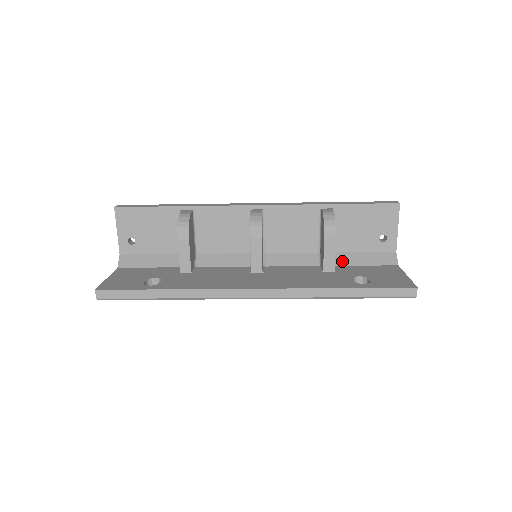
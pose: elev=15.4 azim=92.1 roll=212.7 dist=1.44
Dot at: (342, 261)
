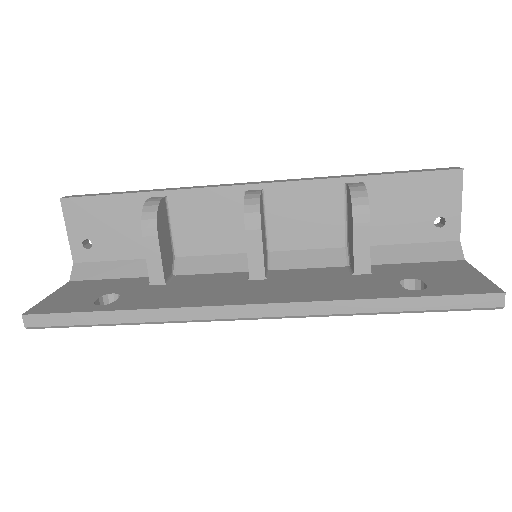
Dot at: (381, 258)
